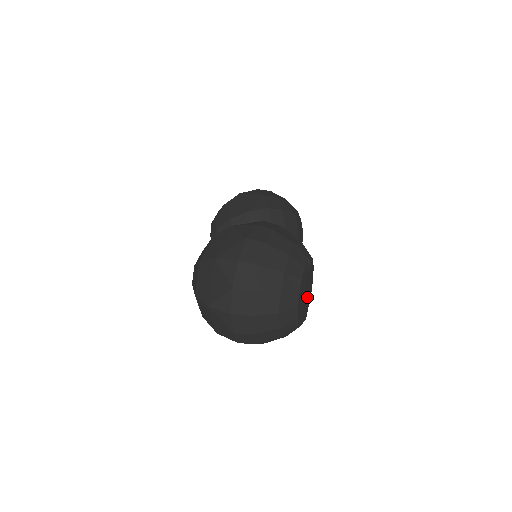
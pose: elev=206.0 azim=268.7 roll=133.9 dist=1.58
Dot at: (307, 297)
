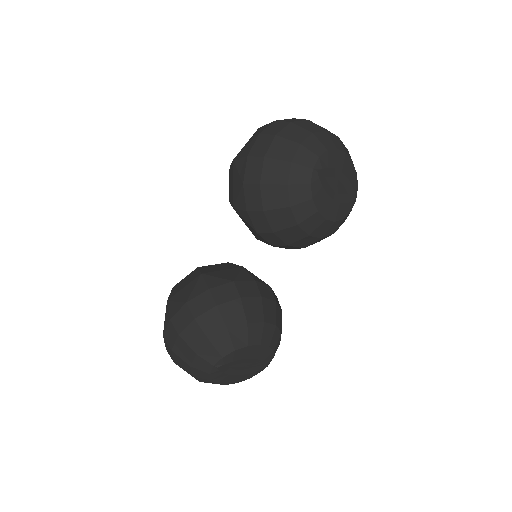
Dot at: (251, 364)
